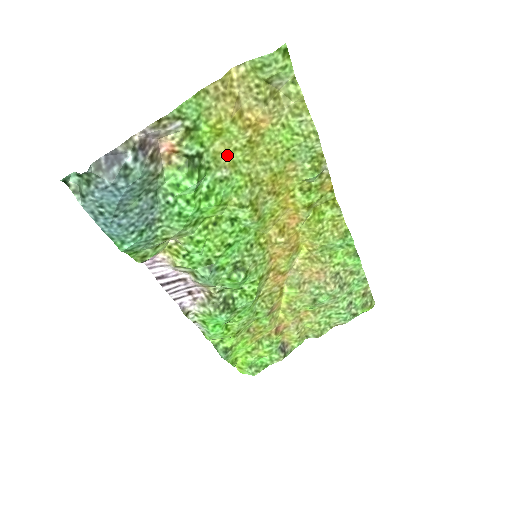
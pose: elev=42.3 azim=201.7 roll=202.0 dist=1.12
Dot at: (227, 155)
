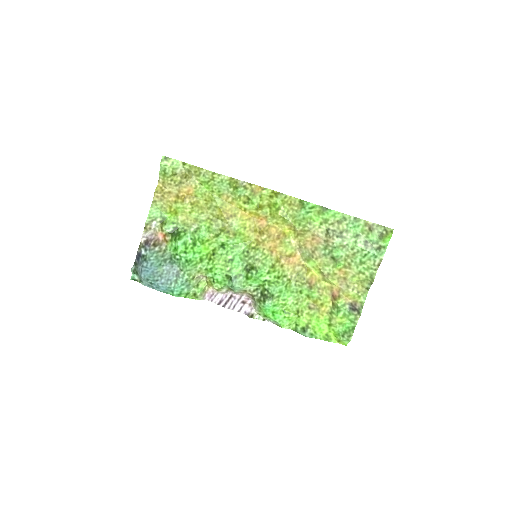
Dot at: (189, 218)
